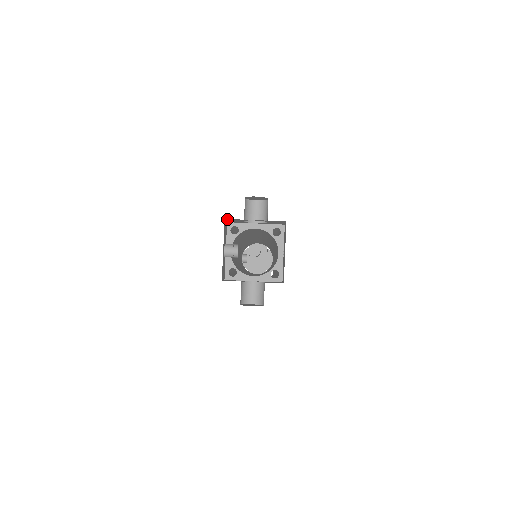
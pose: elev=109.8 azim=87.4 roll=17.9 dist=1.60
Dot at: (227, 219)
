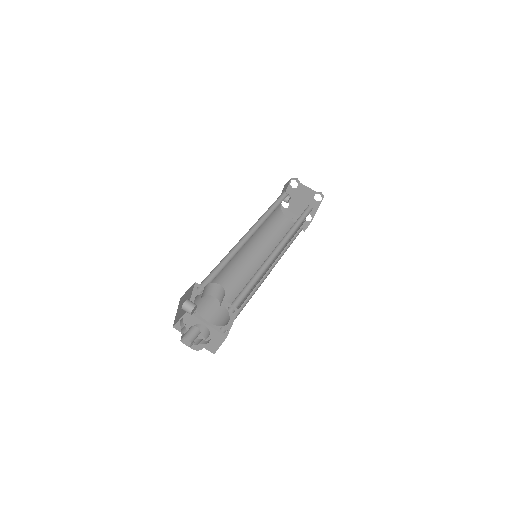
Dot at: occluded
